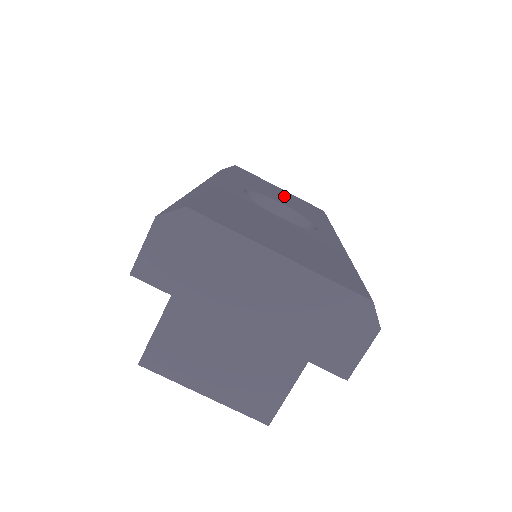
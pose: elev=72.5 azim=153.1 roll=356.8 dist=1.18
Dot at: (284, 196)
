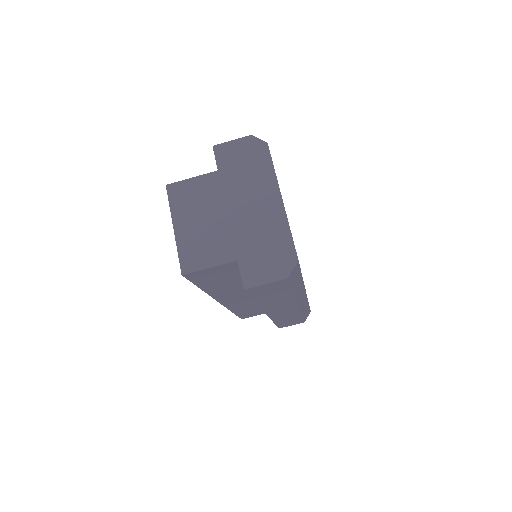
Dot at: occluded
